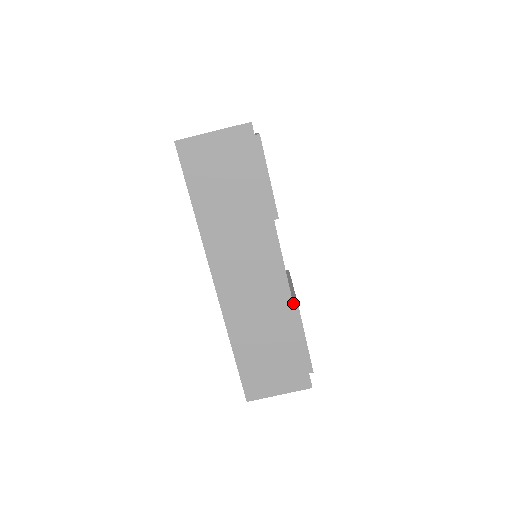
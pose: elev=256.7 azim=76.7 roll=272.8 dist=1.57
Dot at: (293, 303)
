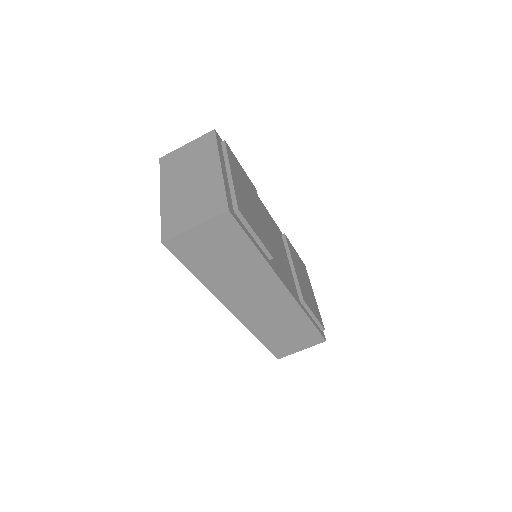
Dot at: (299, 299)
